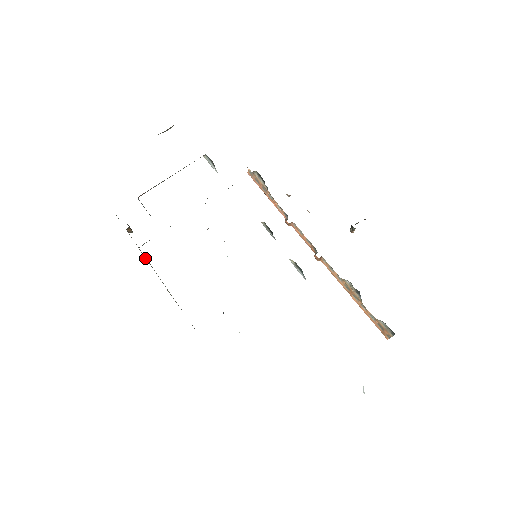
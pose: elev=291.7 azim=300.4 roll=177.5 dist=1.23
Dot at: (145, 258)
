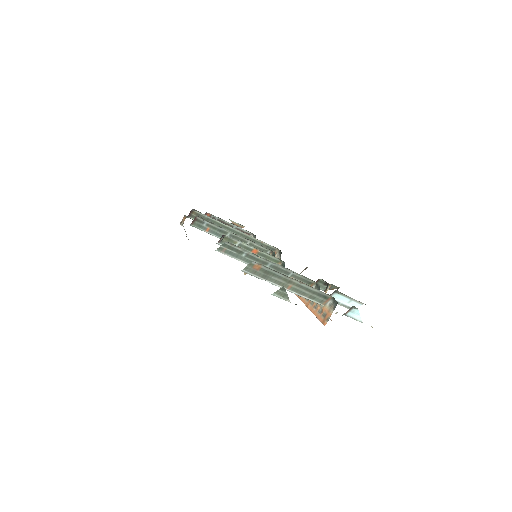
Dot at: occluded
